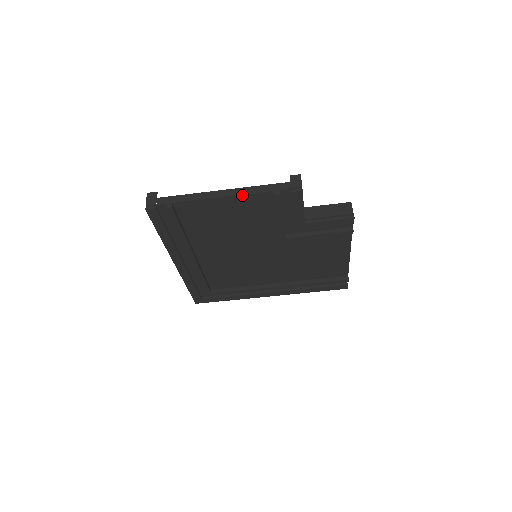
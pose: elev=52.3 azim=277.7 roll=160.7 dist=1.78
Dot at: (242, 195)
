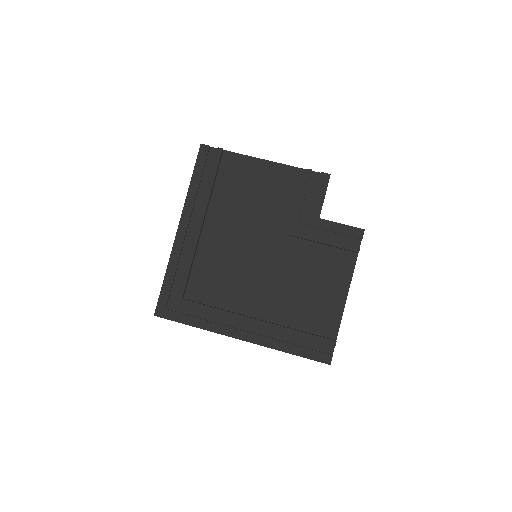
Dot at: (281, 164)
